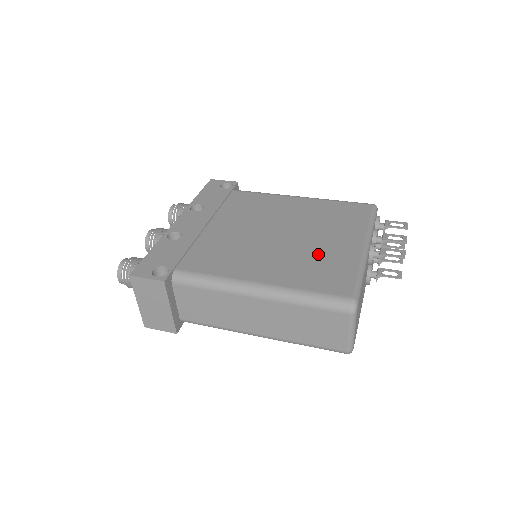
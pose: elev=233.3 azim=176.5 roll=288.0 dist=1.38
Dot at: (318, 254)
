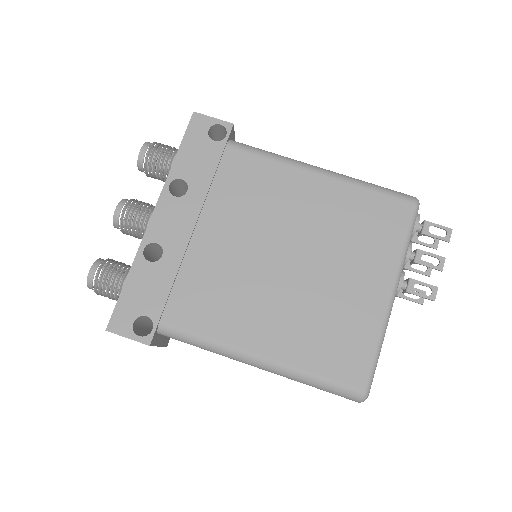
Dot at: (333, 307)
